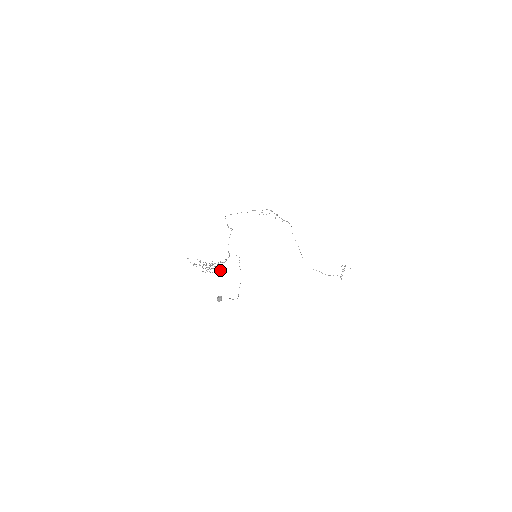
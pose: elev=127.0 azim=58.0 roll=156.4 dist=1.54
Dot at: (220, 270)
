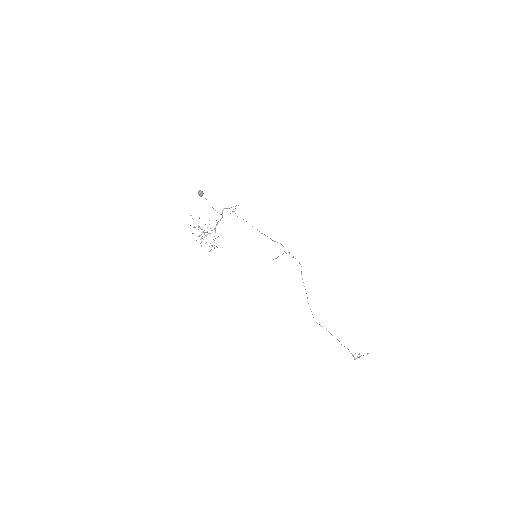
Dot at: occluded
